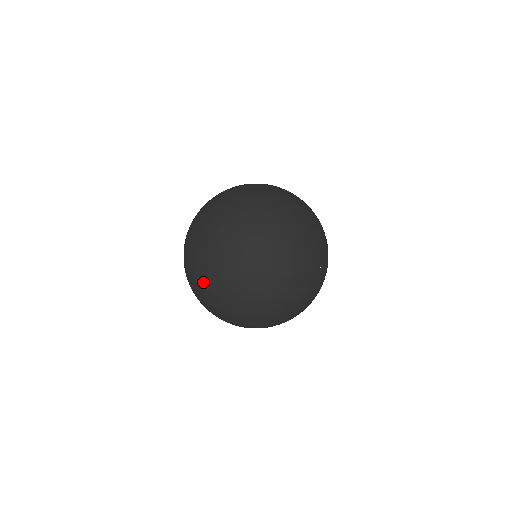
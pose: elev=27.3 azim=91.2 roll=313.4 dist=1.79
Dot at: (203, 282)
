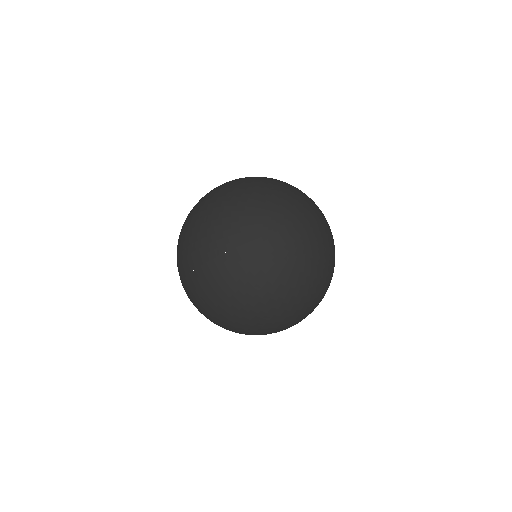
Dot at: occluded
